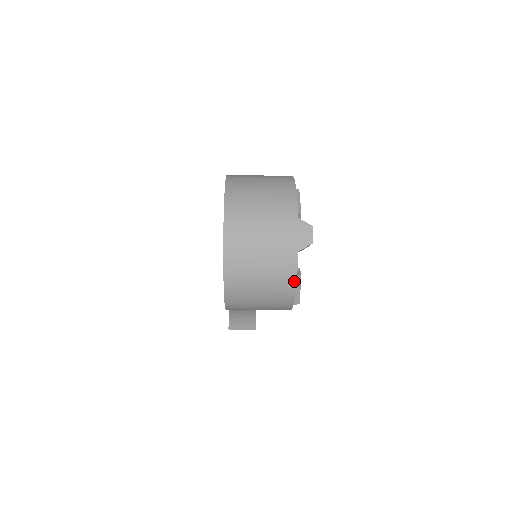
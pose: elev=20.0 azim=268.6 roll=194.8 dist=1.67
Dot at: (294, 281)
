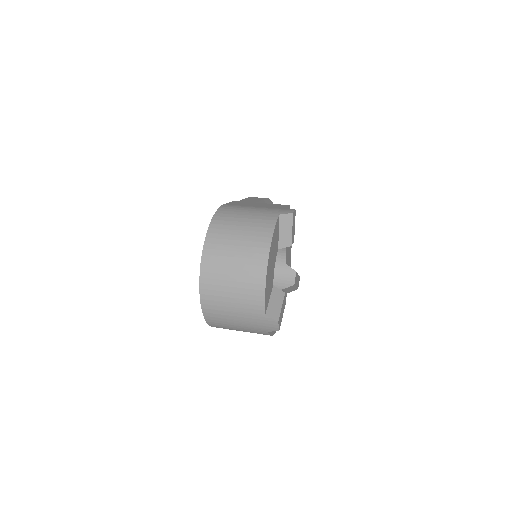
Dot at: occluded
